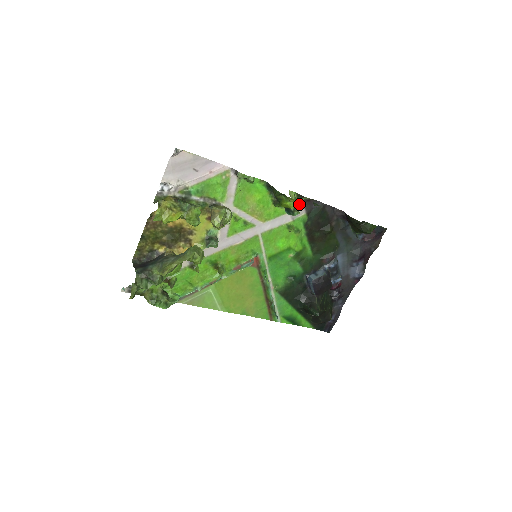
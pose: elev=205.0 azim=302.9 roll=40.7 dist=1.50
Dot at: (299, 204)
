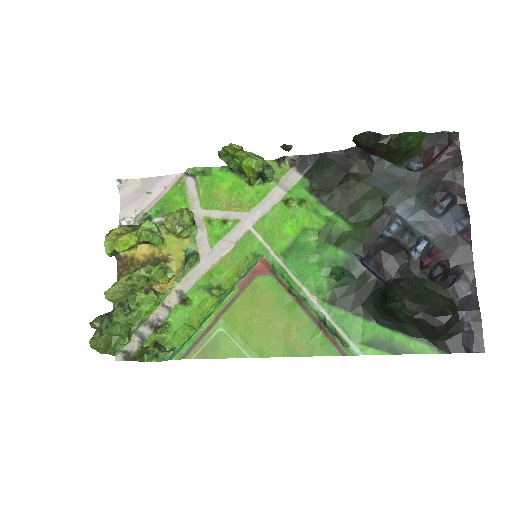
Dot at: (286, 170)
